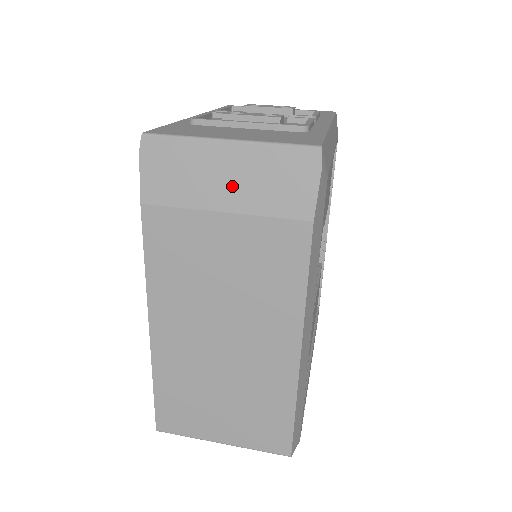
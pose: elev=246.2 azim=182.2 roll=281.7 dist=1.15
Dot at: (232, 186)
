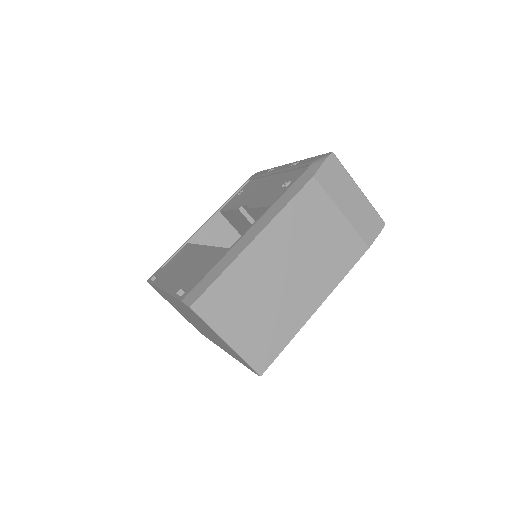
Dot at: (351, 206)
